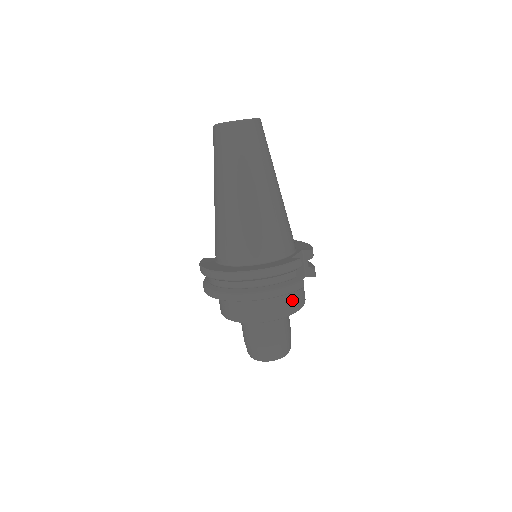
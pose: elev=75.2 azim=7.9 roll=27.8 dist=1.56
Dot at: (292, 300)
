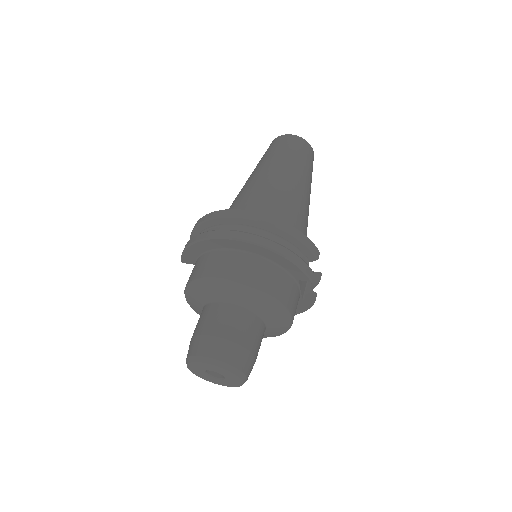
Dot at: (290, 293)
